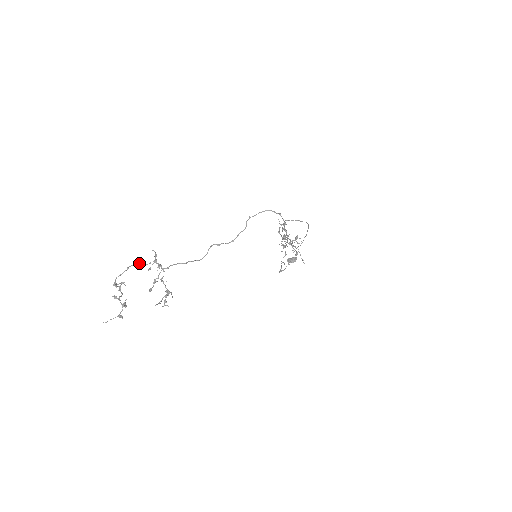
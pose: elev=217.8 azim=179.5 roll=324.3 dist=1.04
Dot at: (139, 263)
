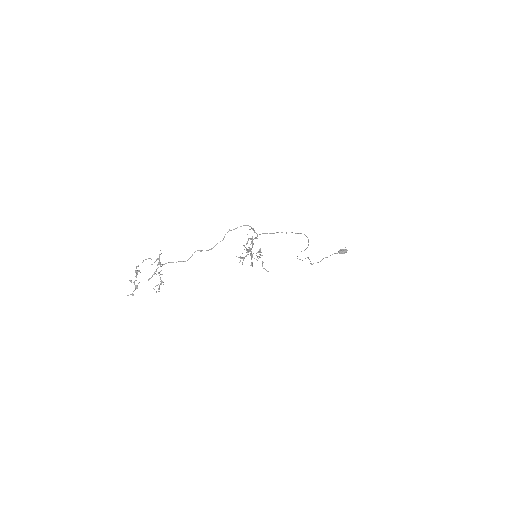
Dot at: occluded
